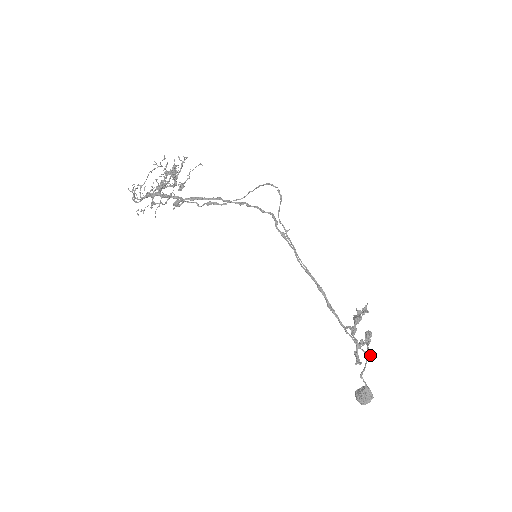
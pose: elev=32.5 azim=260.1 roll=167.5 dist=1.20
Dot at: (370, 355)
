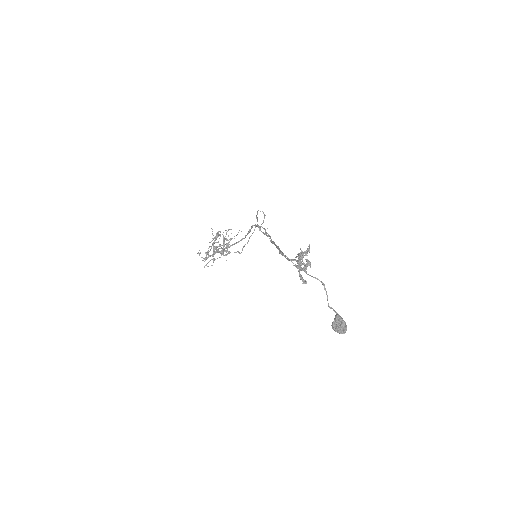
Dot at: (298, 265)
